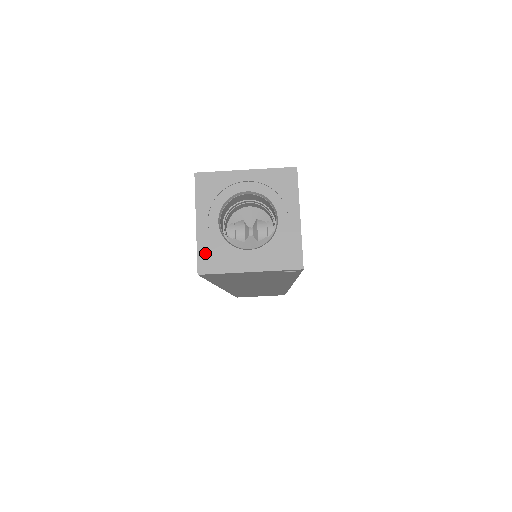
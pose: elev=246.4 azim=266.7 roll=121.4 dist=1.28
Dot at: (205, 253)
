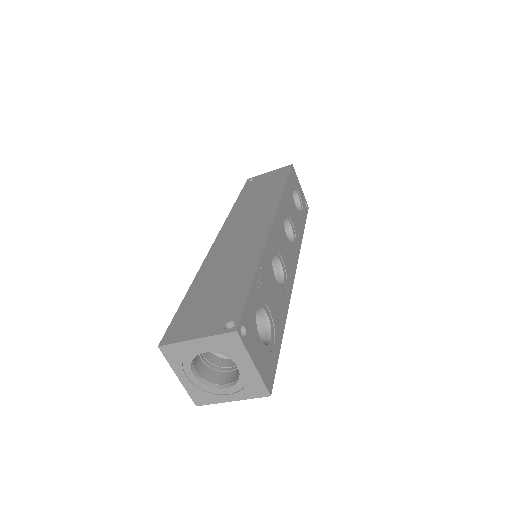
Dot at: (194, 394)
